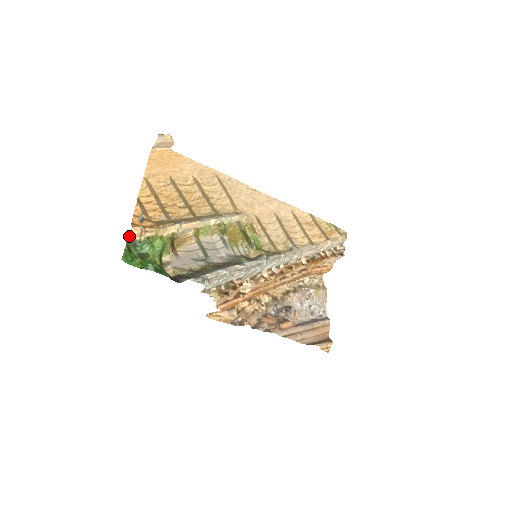
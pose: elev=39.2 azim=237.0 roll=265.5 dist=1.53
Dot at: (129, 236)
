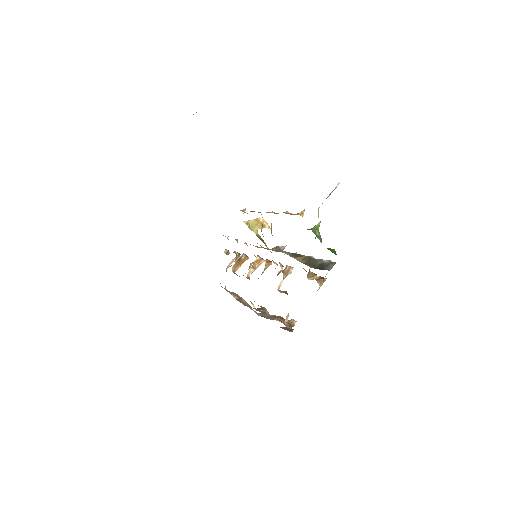
Dot at: occluded
